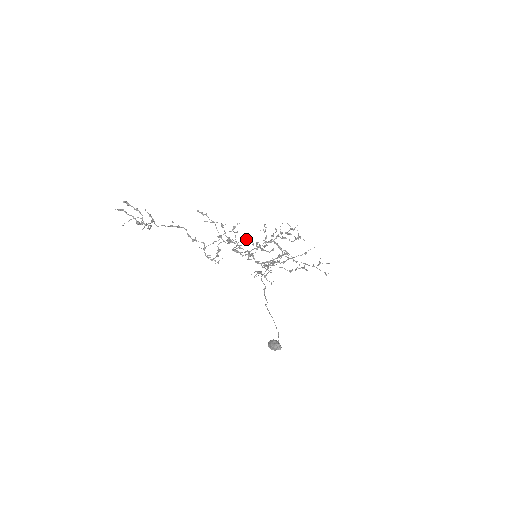
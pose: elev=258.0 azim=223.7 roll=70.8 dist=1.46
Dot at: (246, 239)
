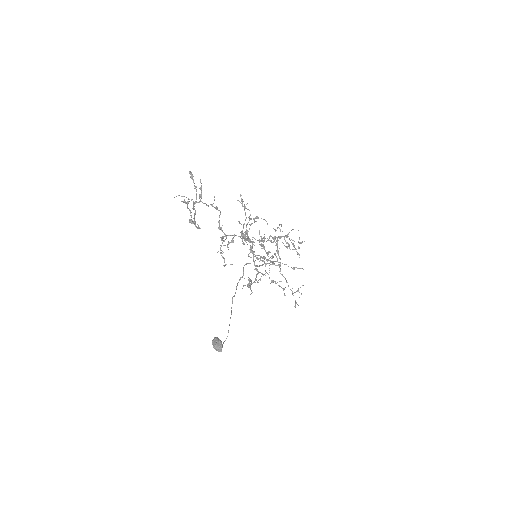
Dot at: (259, 239)
